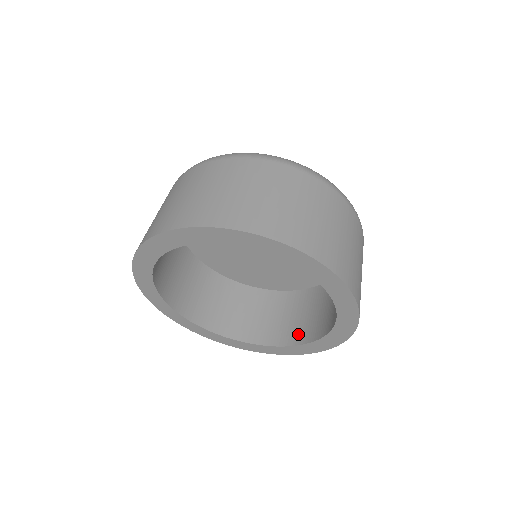
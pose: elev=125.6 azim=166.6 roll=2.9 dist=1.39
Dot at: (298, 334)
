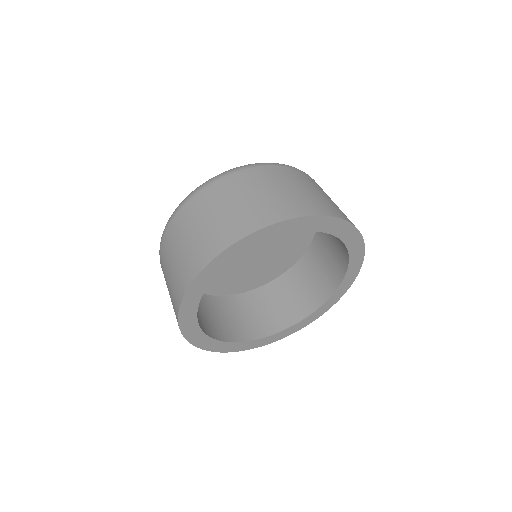
Dot at: (260, 329)
